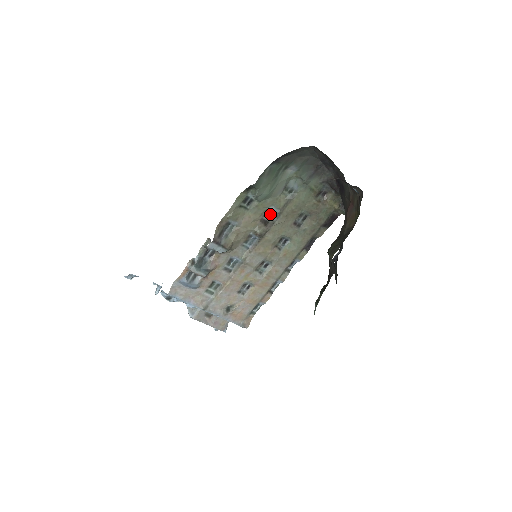
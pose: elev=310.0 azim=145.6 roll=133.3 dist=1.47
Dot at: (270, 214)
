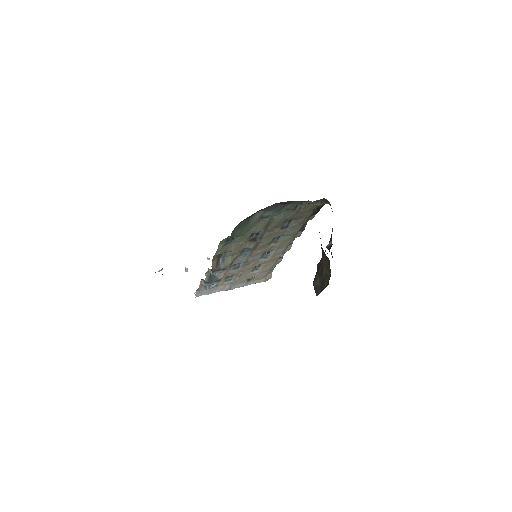
Dot at: (255, 233)
